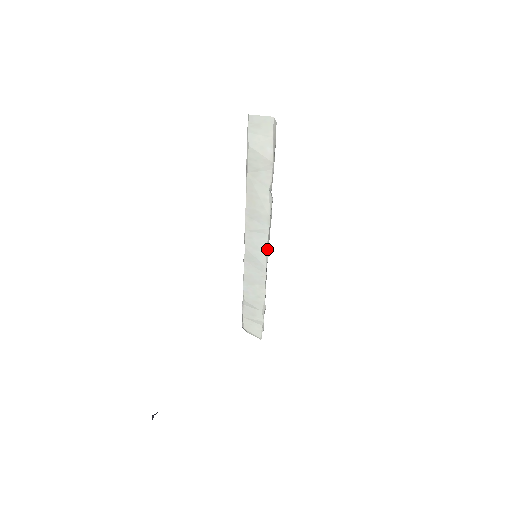
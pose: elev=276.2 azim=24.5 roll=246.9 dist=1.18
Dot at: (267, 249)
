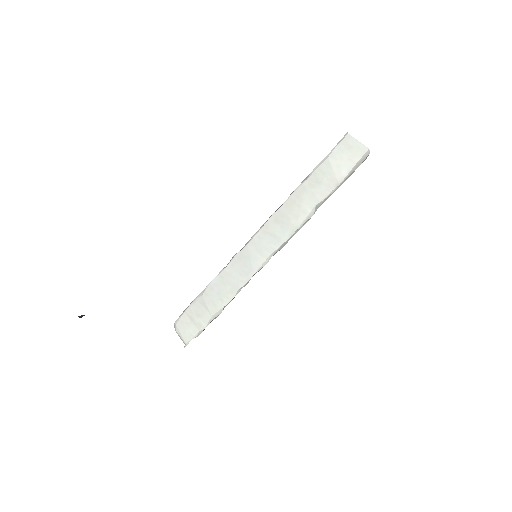
Dot at: (270, 257)
